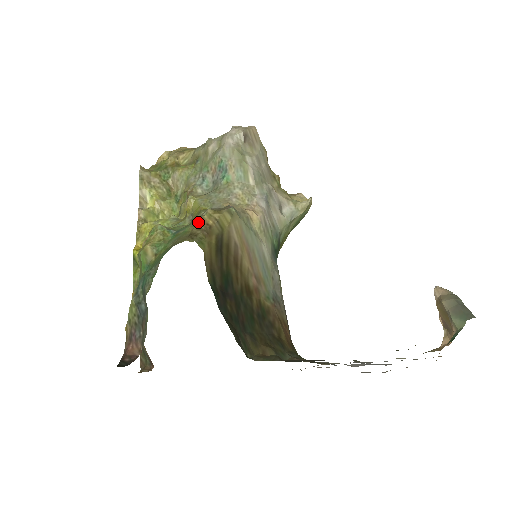
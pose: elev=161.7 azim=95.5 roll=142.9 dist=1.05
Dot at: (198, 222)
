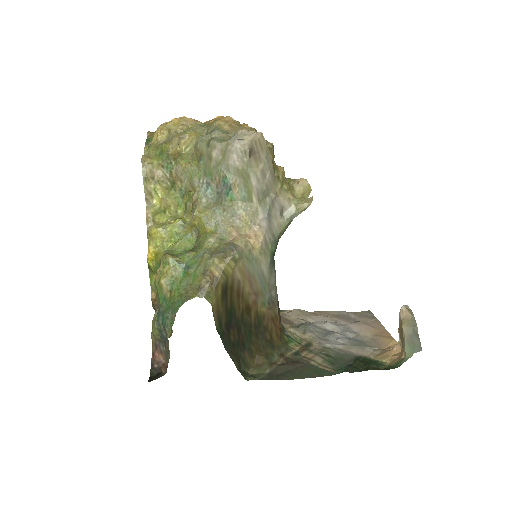
Dot at: (206, 274)
